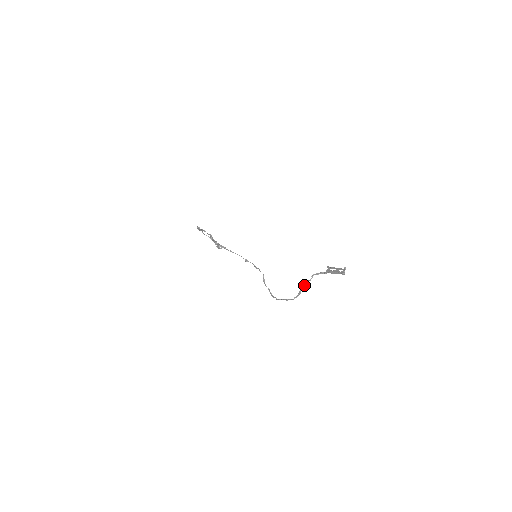
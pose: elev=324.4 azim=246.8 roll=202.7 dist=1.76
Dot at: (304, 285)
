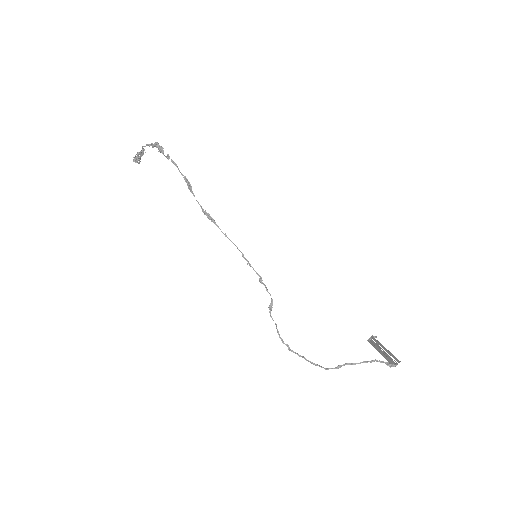
Dot at: (355, 364)
